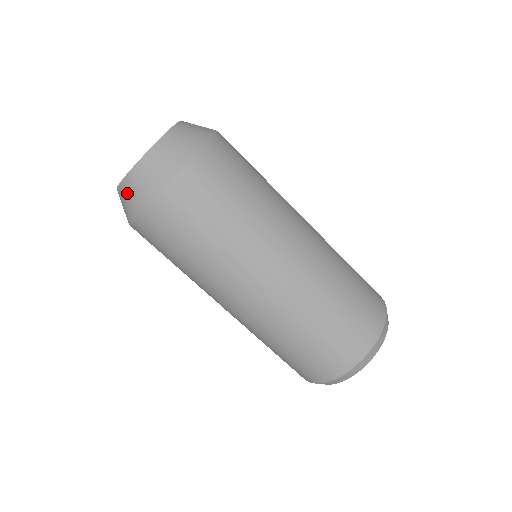
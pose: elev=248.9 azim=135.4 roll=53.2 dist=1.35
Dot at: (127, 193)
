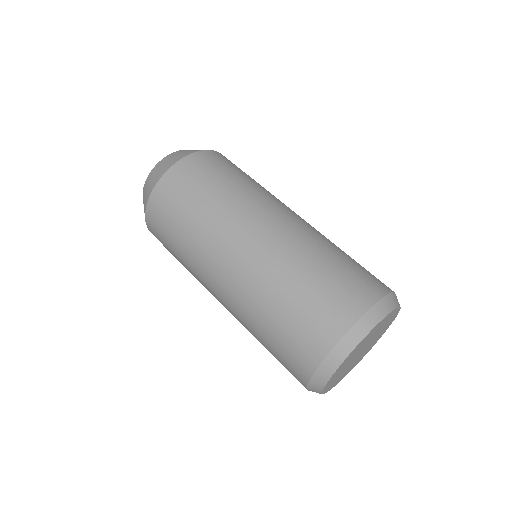
Dot at: occluded
